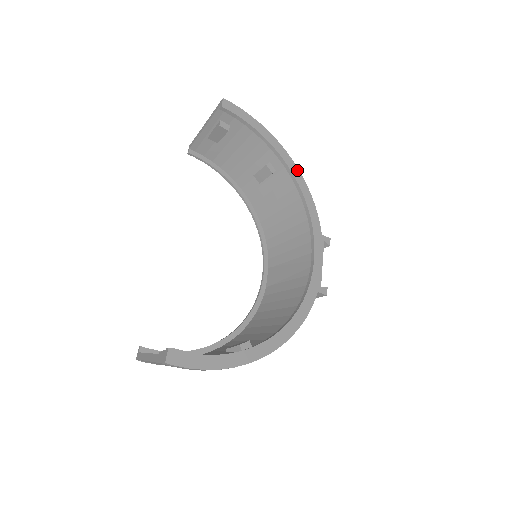
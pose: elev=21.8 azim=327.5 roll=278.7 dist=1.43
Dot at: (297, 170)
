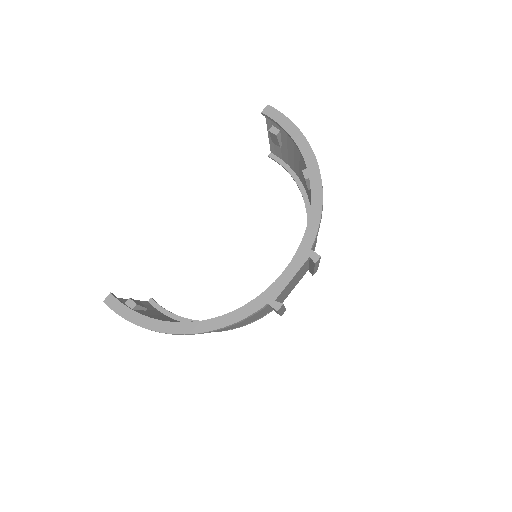
Dot at: (318, 177)
